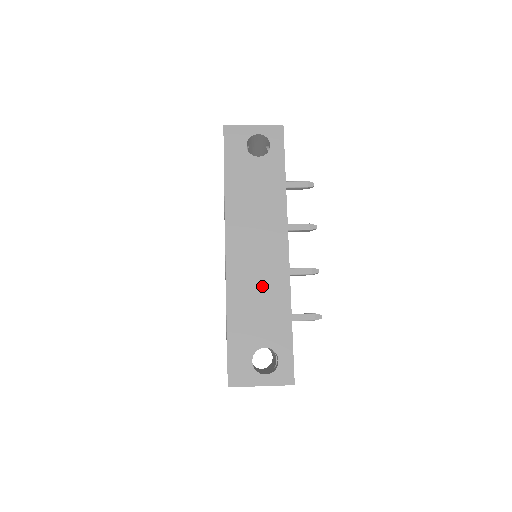
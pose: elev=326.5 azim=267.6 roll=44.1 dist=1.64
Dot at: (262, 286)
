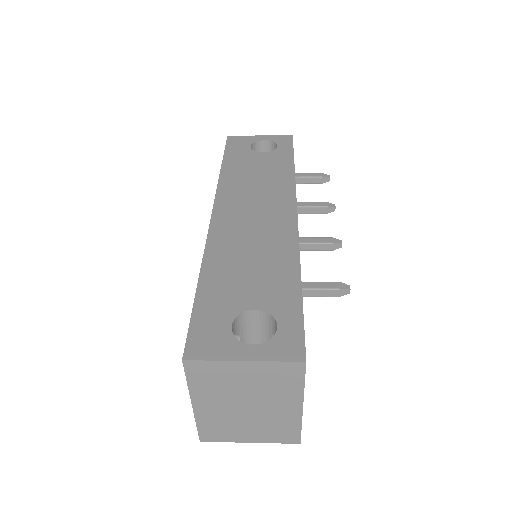
Dot at: (257, 245)
